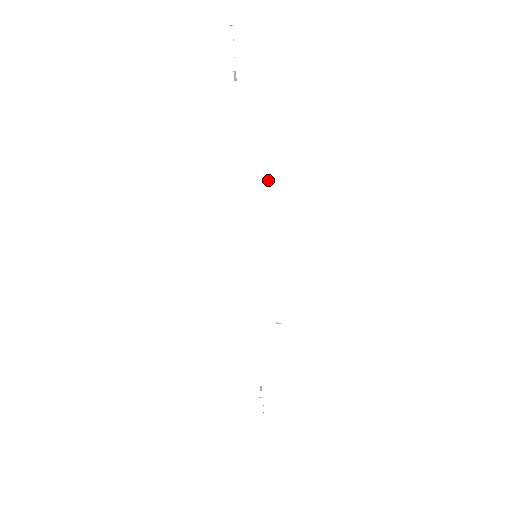
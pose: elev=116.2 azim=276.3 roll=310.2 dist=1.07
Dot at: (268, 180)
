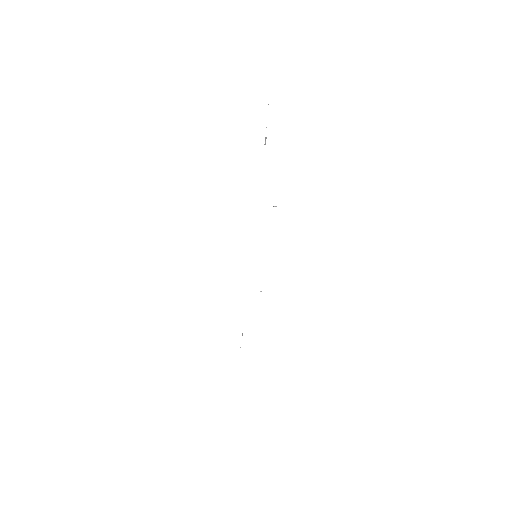
Dot at: occluded
